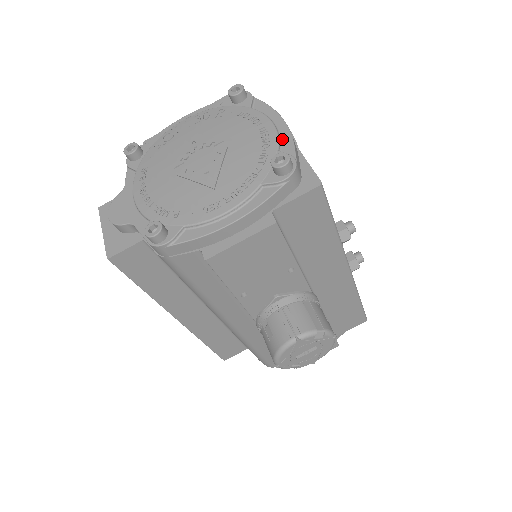
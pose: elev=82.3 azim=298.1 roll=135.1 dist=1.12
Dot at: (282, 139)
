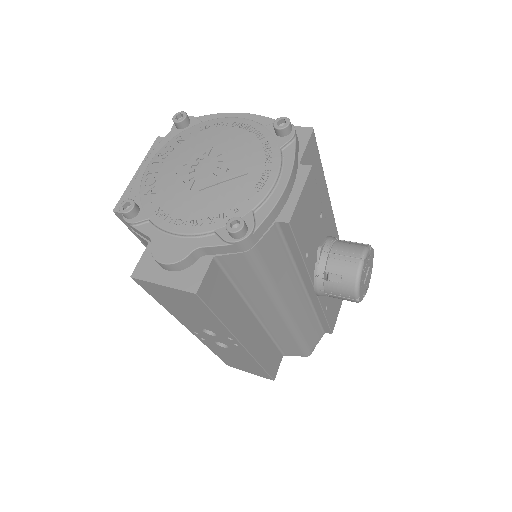
Dot at: (256, 121)
